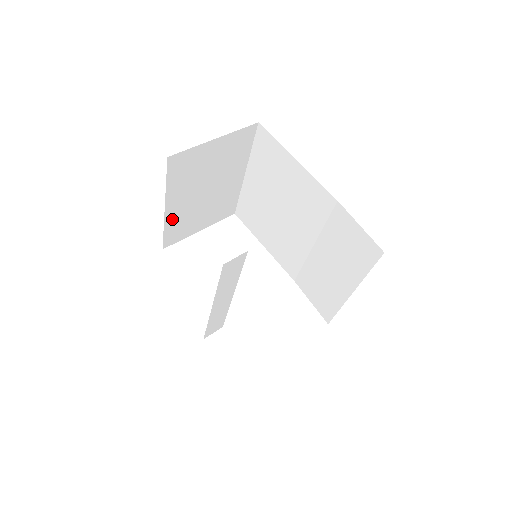
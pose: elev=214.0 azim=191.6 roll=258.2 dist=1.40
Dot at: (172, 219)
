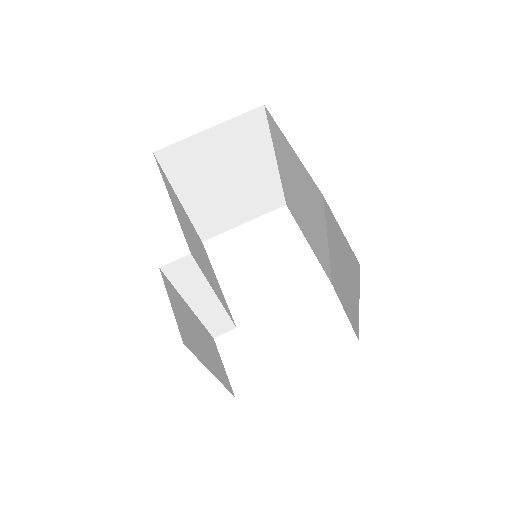
Dot at: (197, 212)
